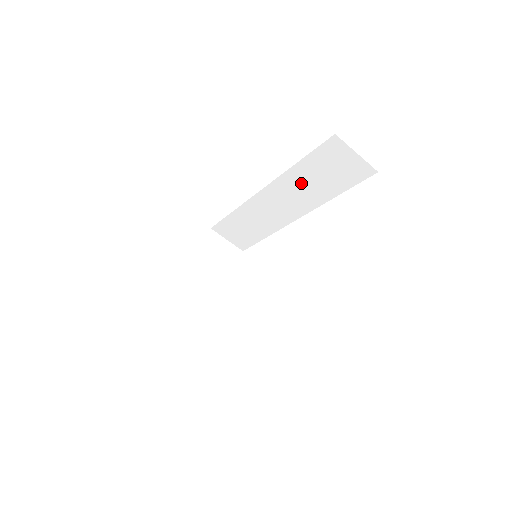
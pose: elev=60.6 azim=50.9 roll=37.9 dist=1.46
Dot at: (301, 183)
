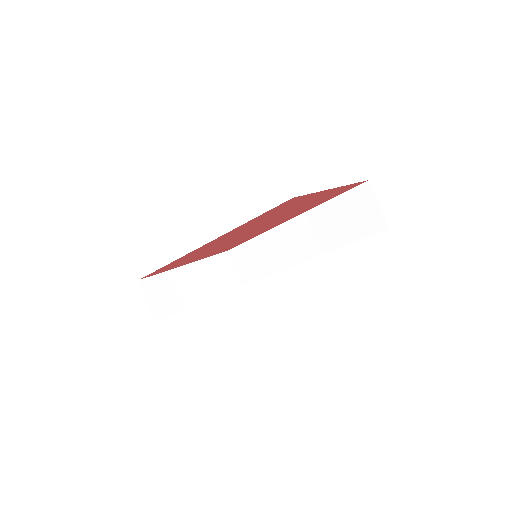
Dot at: (323, 223)
